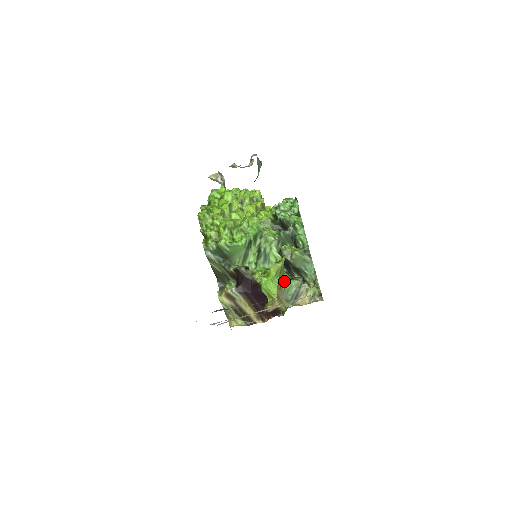
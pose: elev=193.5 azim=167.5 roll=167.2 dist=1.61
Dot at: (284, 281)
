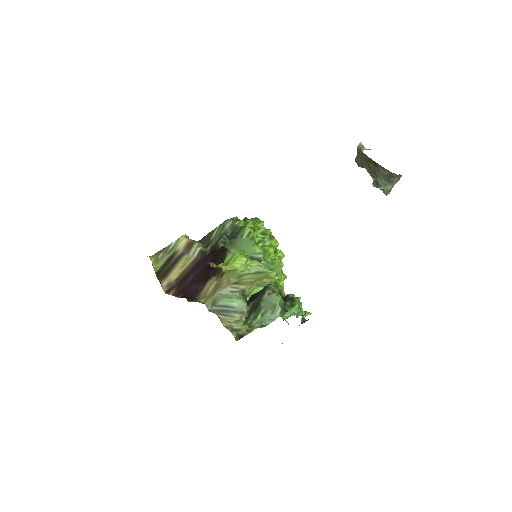
Dot at: (242, 288)
